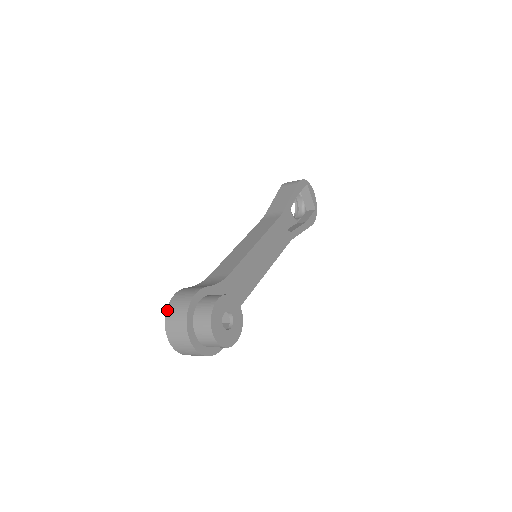
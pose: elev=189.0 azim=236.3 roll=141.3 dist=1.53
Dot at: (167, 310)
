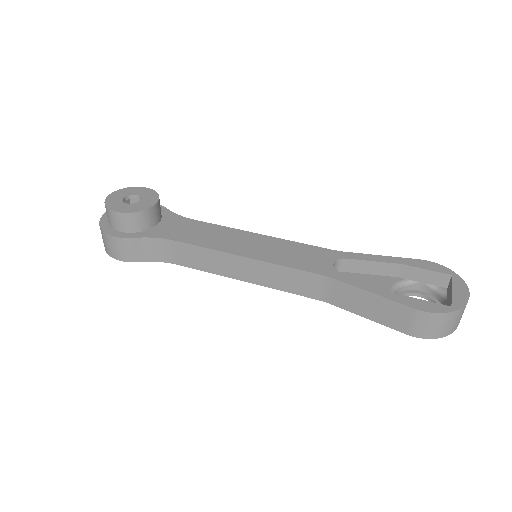
Dot at: occluded
